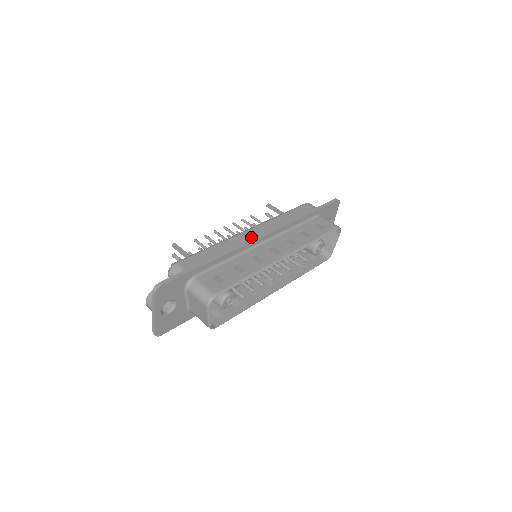
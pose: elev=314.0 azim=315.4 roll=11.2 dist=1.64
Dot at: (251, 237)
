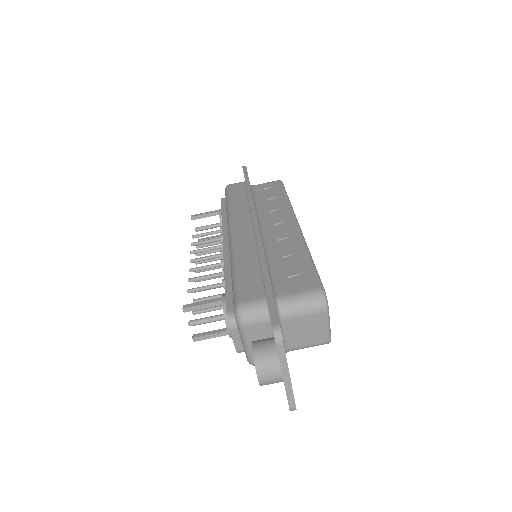
Dot at: (247, 232)
